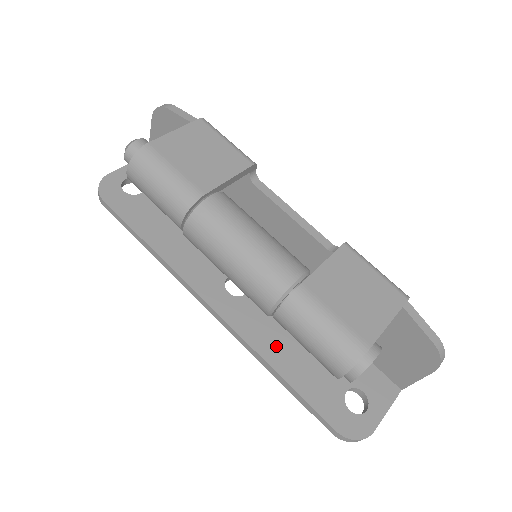
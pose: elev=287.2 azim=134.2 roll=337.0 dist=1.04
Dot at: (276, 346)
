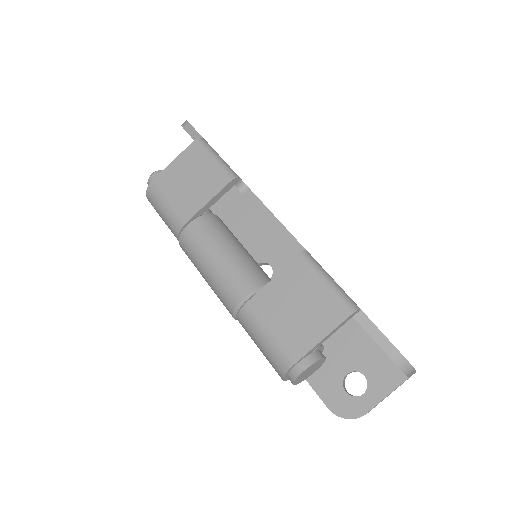
Dot at: occluded
